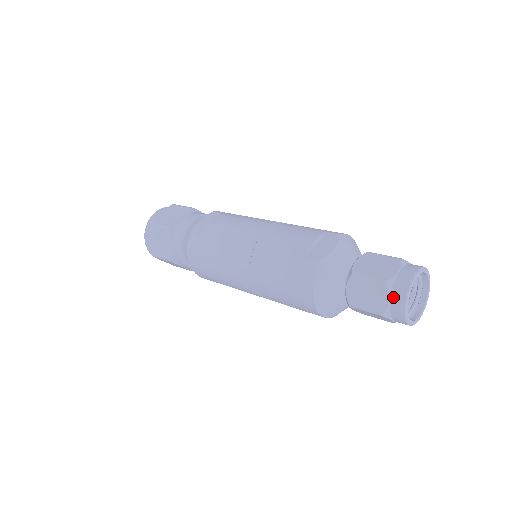
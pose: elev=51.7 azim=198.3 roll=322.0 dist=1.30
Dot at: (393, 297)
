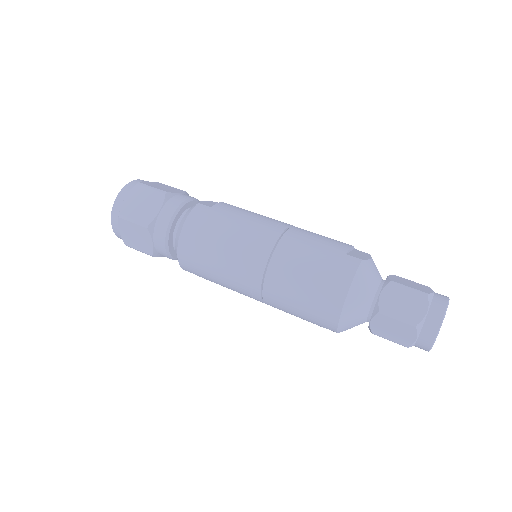
Dot at: (432, 309)
